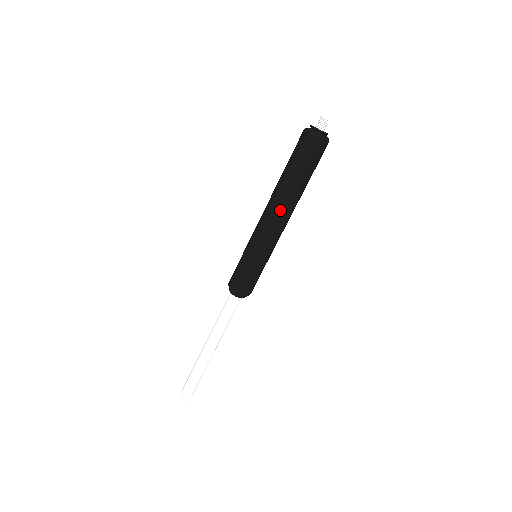
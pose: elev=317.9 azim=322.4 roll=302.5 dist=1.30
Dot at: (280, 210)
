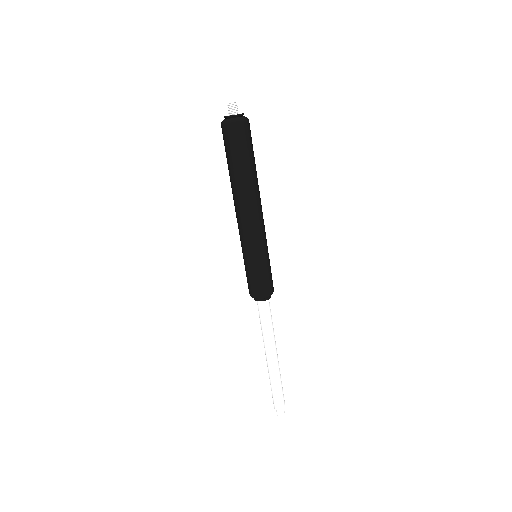
Dot at: (235, 204)
